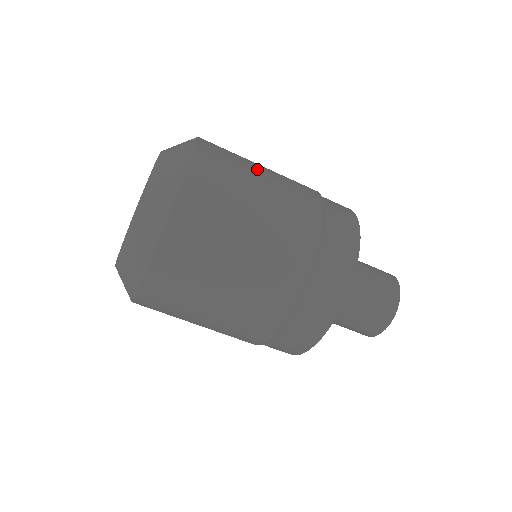
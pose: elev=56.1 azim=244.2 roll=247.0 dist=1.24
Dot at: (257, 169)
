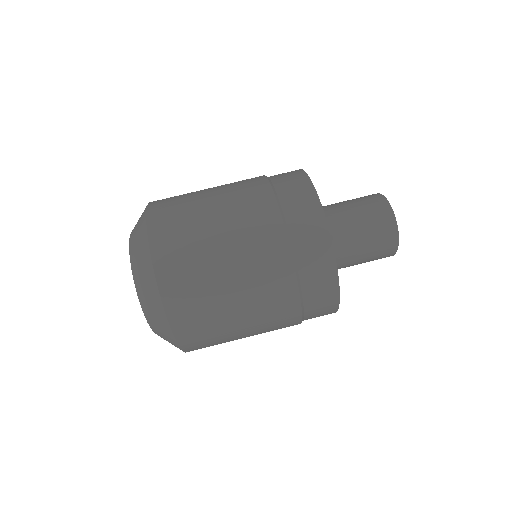
Dot at: occluded
